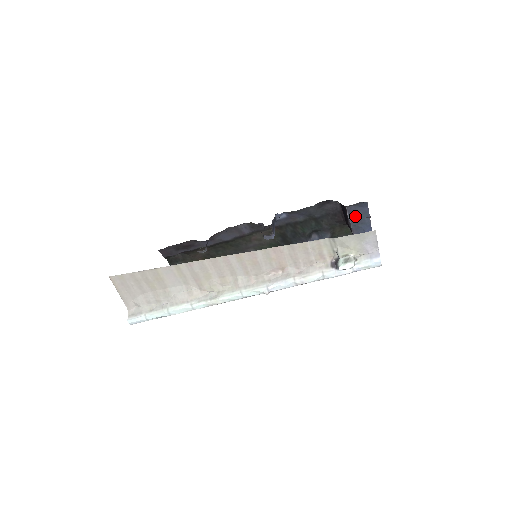
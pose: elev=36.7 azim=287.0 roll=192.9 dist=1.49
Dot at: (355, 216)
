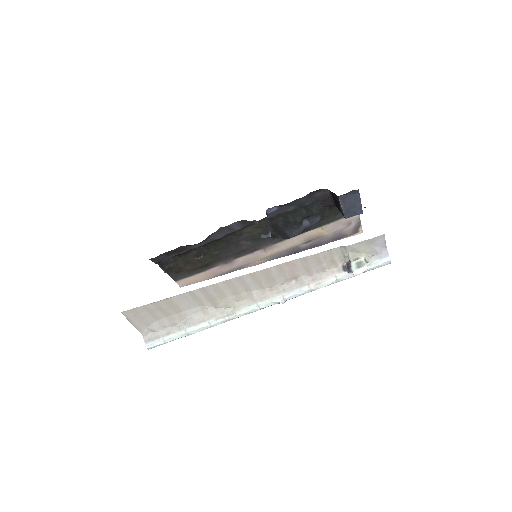
Dot at: (347, 203)
